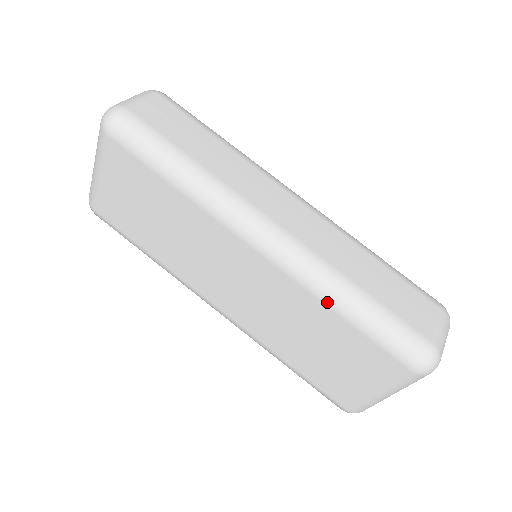
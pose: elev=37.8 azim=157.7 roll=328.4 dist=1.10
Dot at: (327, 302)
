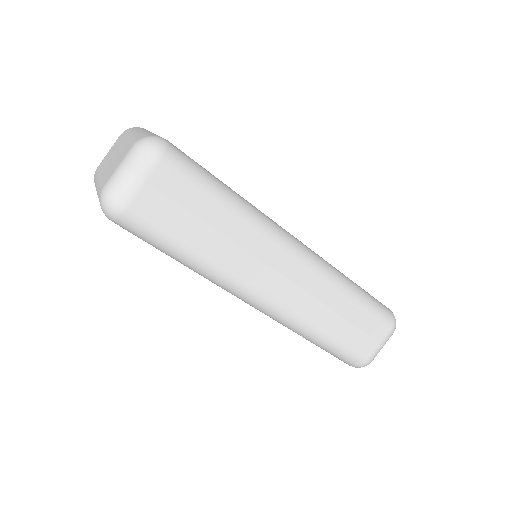
Dot at: occluded
